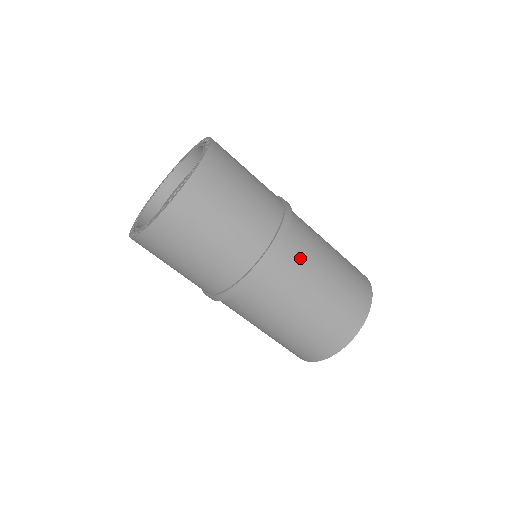
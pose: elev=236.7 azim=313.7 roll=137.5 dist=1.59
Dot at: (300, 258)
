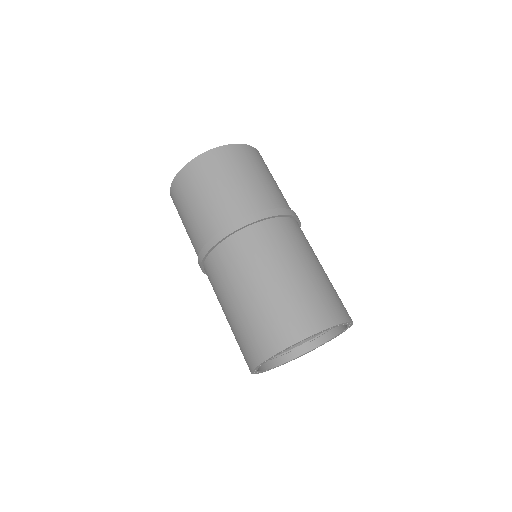
Dot at: (294, 237)
